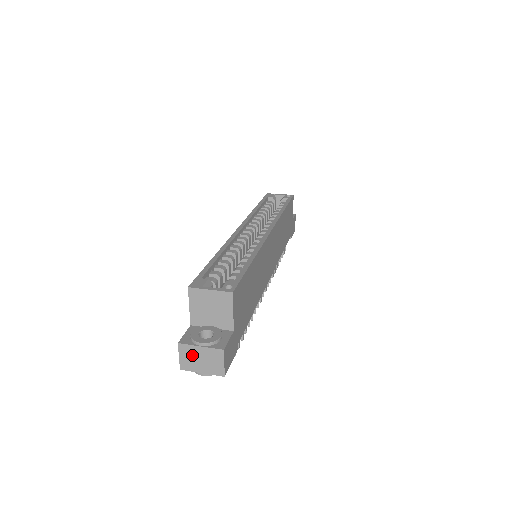
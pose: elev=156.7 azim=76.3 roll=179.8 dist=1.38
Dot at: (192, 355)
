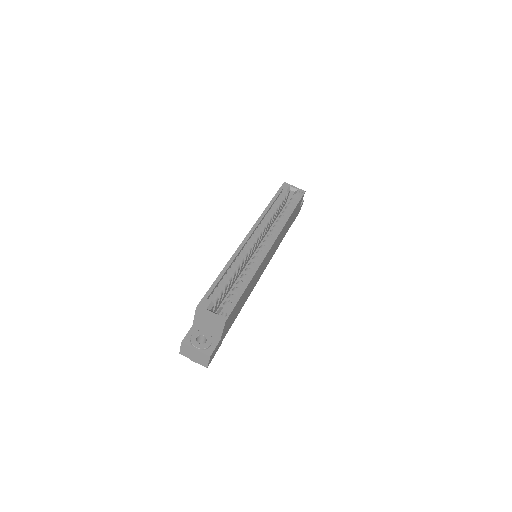
Dot at: (189, 351)
